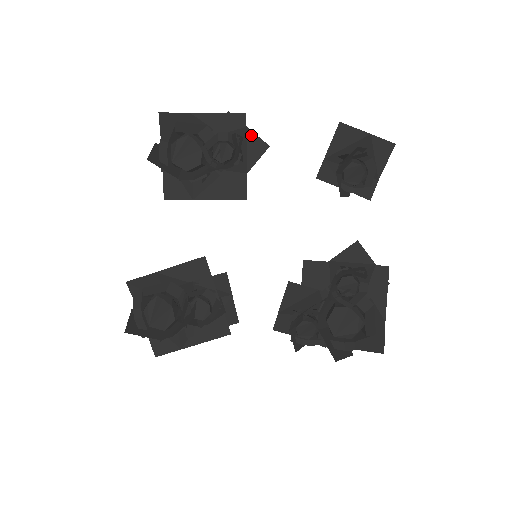
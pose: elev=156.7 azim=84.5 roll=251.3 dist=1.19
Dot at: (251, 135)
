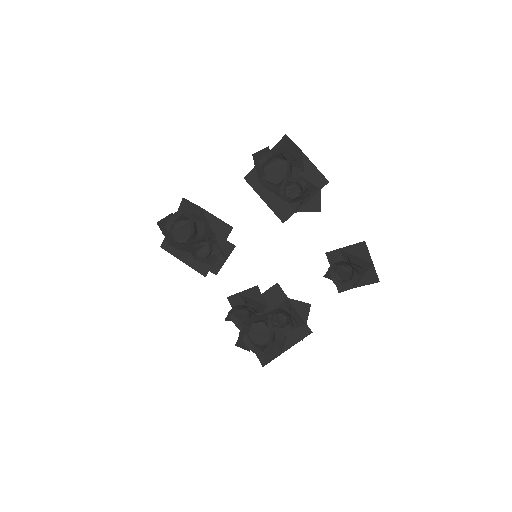
Dot at: (318, 196)
